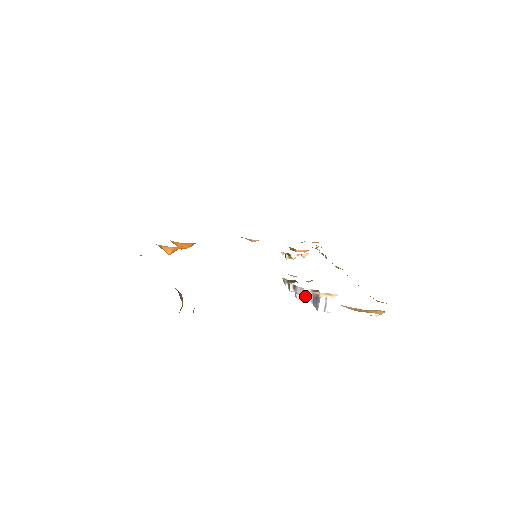
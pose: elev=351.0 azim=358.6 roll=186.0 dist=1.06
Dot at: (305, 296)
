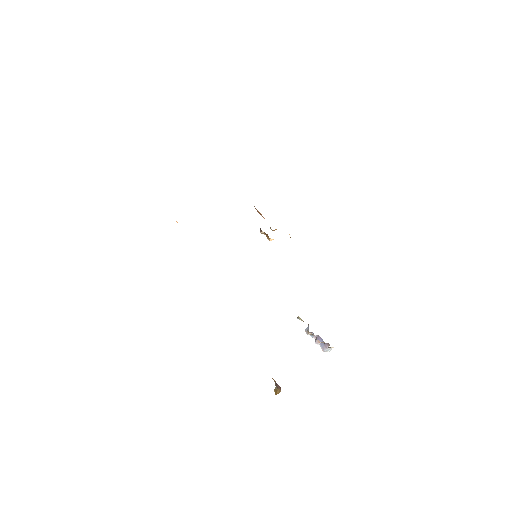
Dot at: occluded
